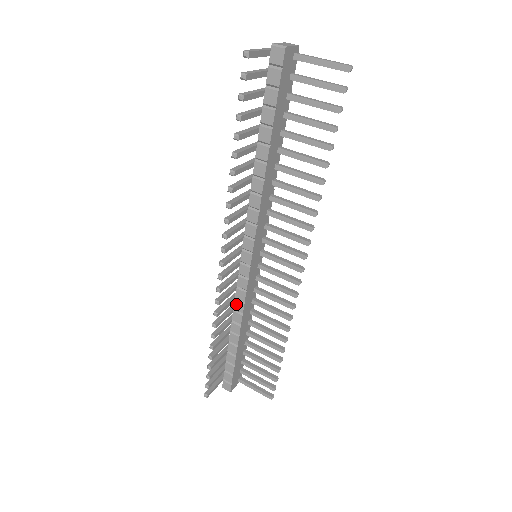
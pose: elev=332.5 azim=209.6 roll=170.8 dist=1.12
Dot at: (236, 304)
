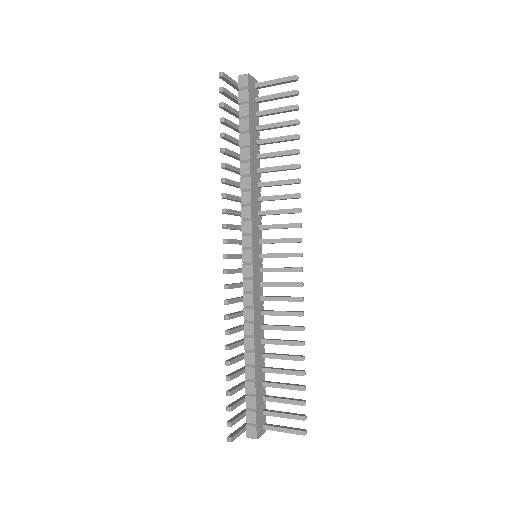
Dot at: (245, 313)
